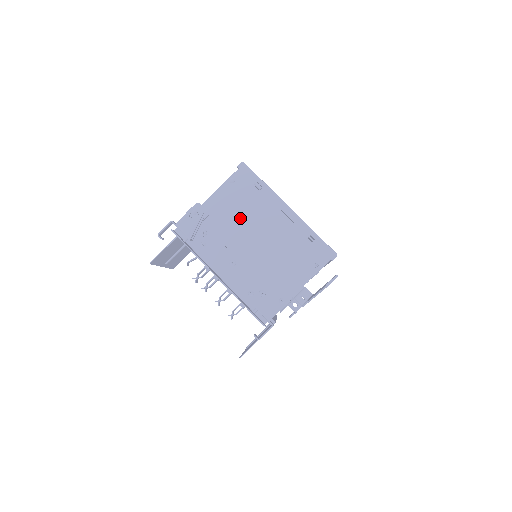
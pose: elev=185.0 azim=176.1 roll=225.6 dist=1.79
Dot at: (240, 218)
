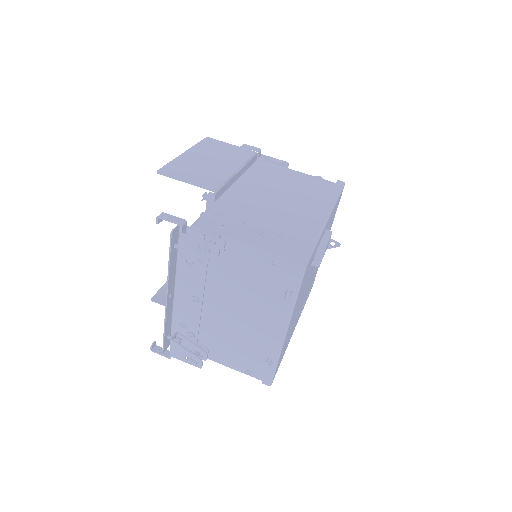
Dot at: (242, 288)
